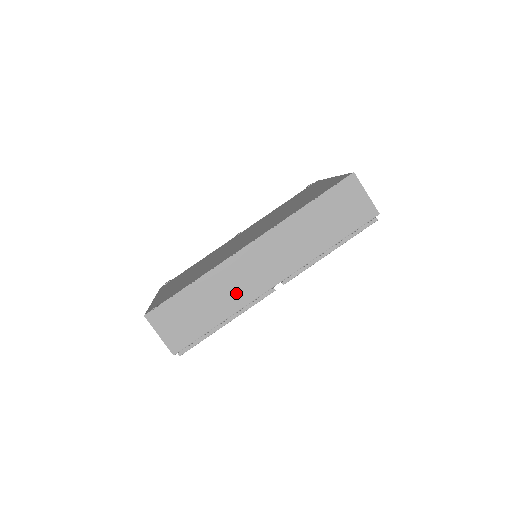
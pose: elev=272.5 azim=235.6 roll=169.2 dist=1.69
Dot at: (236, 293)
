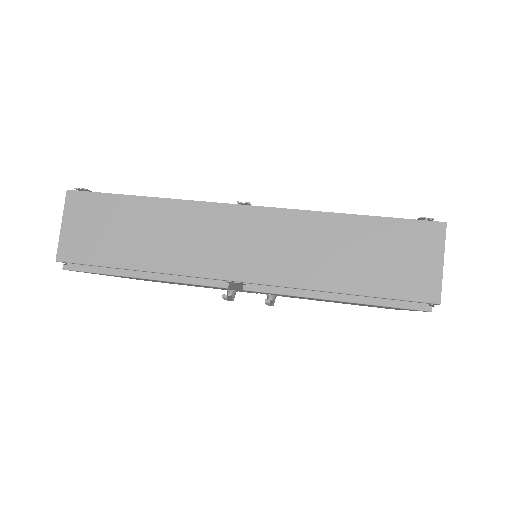
Dot at: (180, 250)
